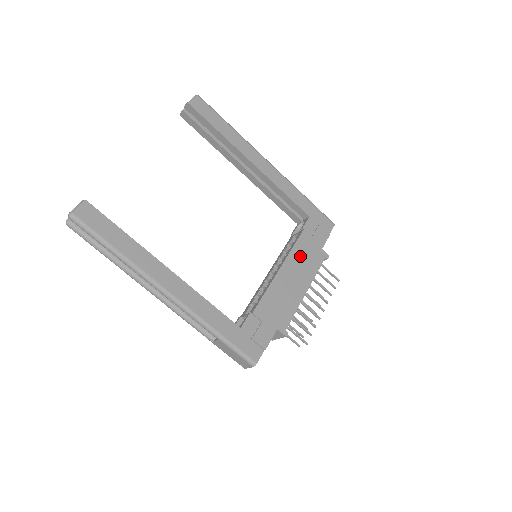
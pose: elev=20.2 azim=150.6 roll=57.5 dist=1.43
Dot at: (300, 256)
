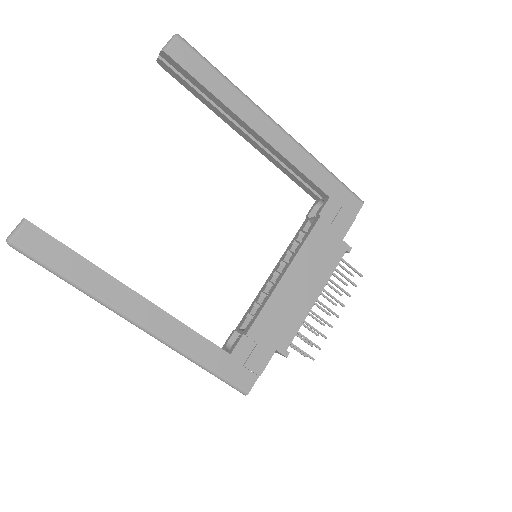
Dot at: (312, 254)
